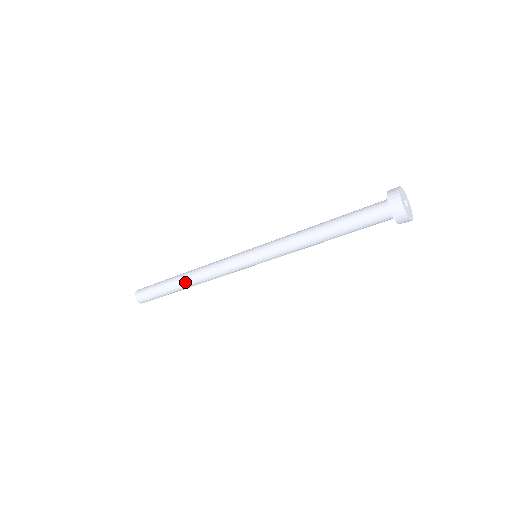
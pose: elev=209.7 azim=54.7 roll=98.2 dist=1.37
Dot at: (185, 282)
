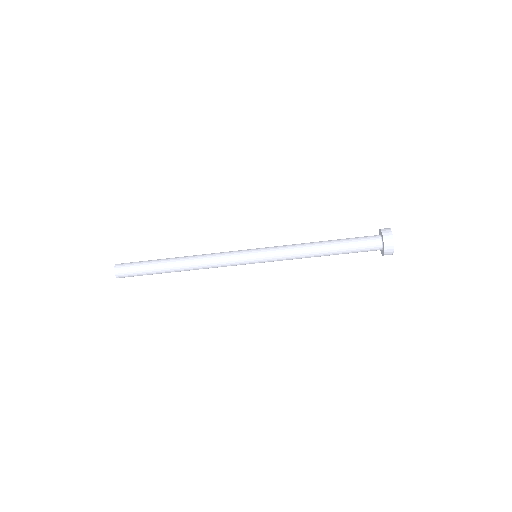
Dot at: (178, 264)
